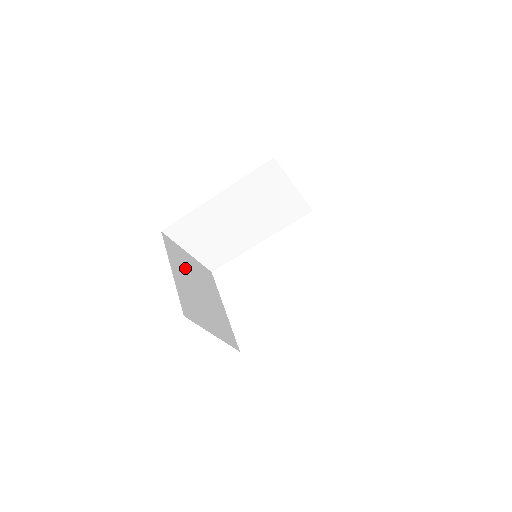
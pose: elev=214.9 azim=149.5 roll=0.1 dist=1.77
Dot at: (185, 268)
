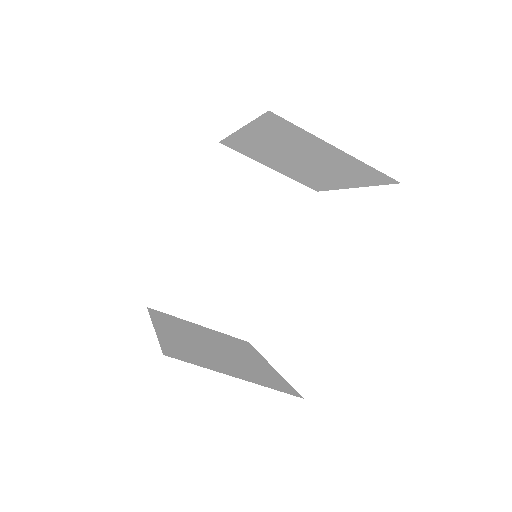
Dot at: (187, 331)
